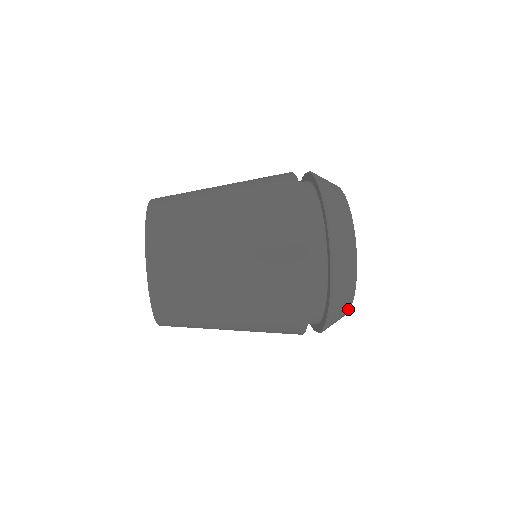
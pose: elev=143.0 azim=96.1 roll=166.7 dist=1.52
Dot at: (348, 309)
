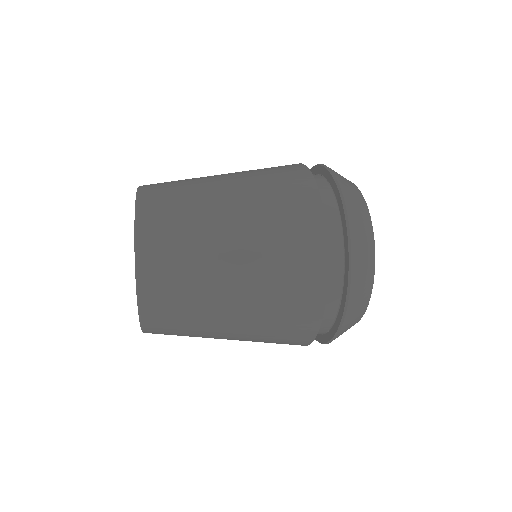
Dot at: (370, 284)
